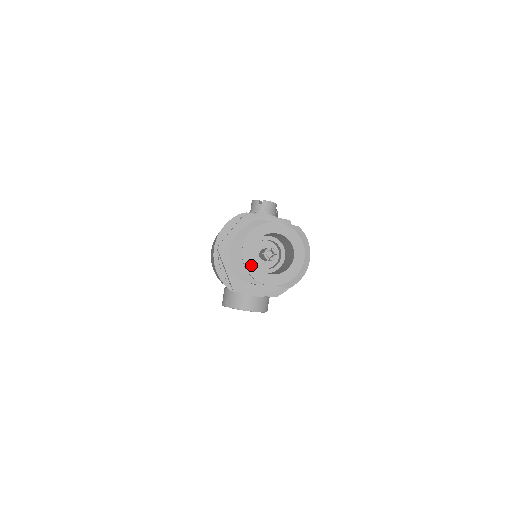
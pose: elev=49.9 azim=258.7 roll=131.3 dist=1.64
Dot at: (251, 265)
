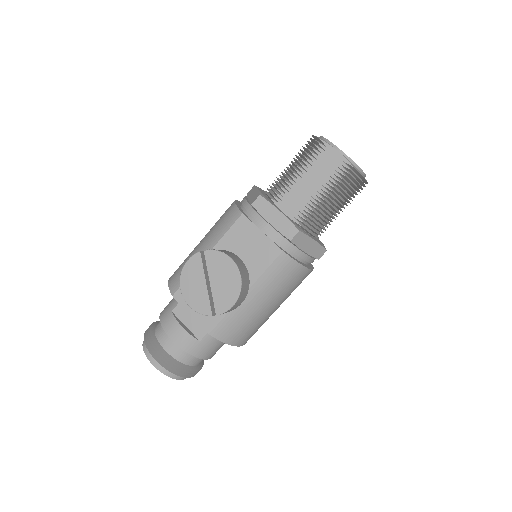
Dot at: occluded
